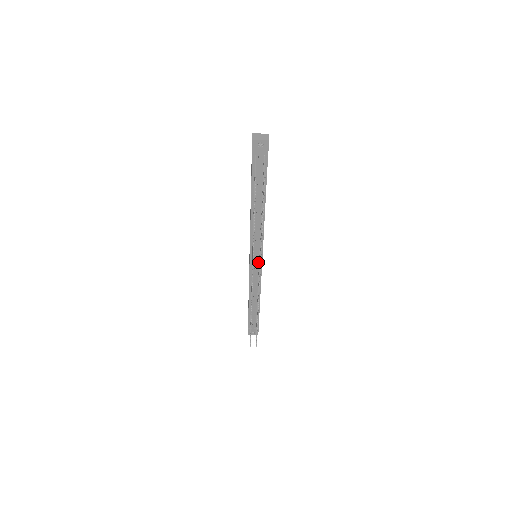
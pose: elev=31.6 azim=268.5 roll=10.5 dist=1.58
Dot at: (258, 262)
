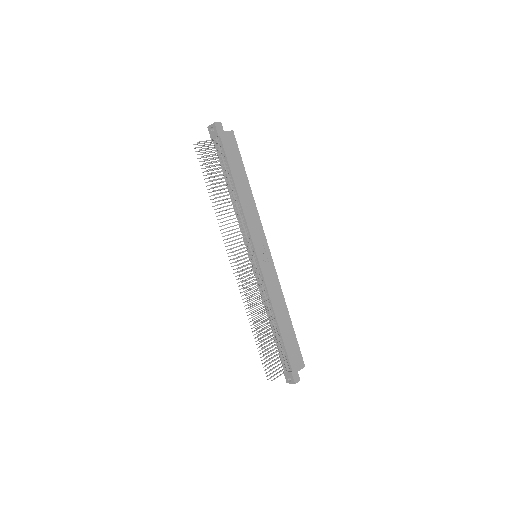
Dot at: (256, 261)
